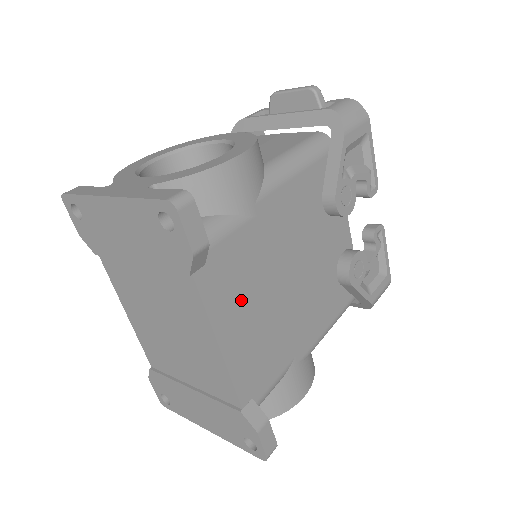
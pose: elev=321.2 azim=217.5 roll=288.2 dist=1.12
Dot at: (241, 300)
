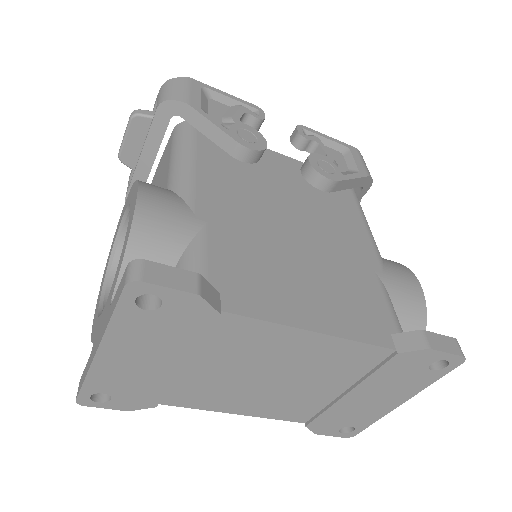
Dot at: (282, 284)
